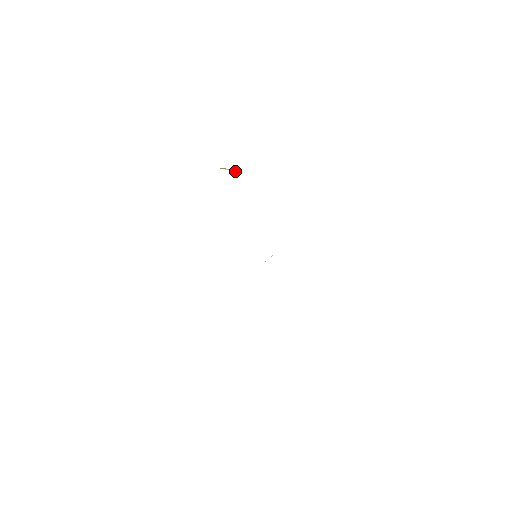
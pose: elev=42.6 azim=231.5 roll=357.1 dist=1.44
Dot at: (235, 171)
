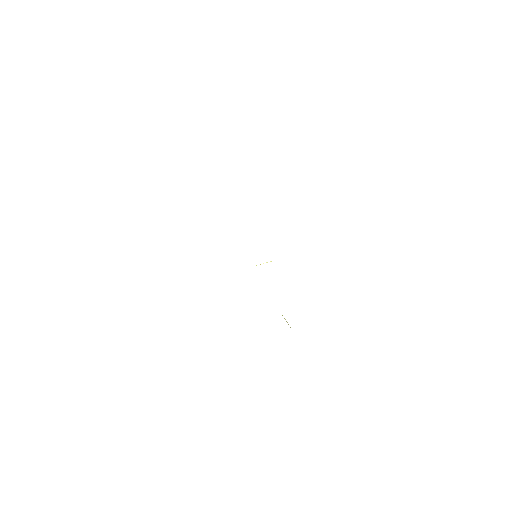
Dot at: occluded
